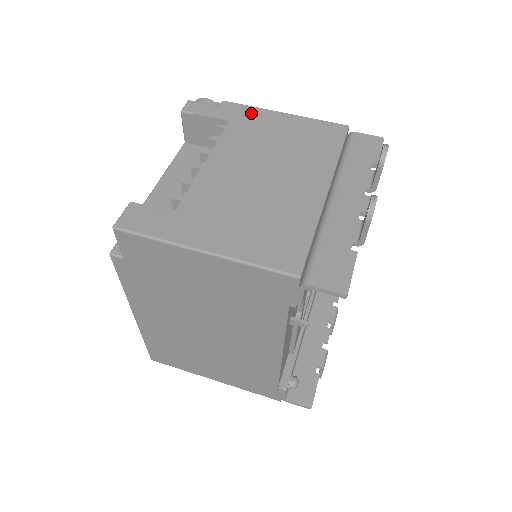
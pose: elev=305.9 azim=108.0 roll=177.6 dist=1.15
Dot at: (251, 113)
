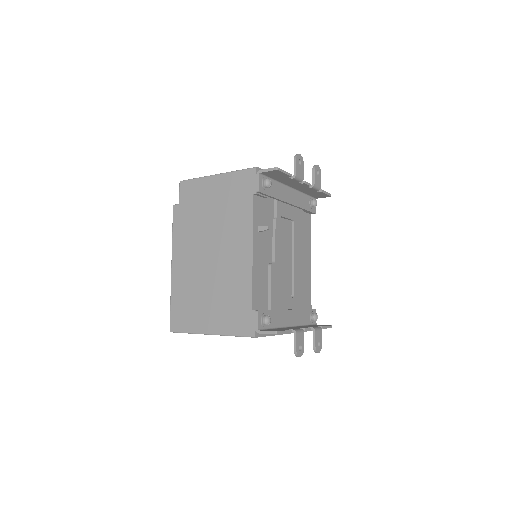
Dot at: occluded
